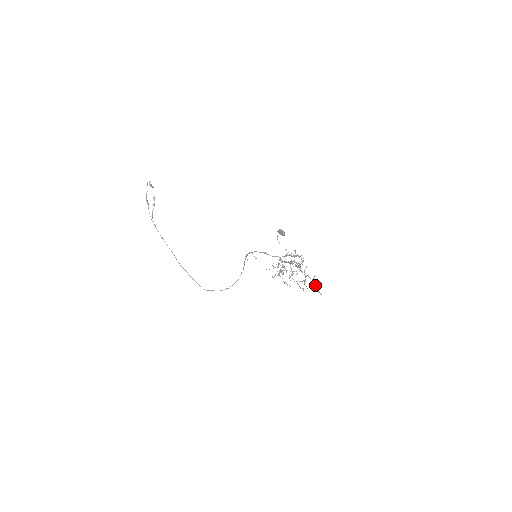
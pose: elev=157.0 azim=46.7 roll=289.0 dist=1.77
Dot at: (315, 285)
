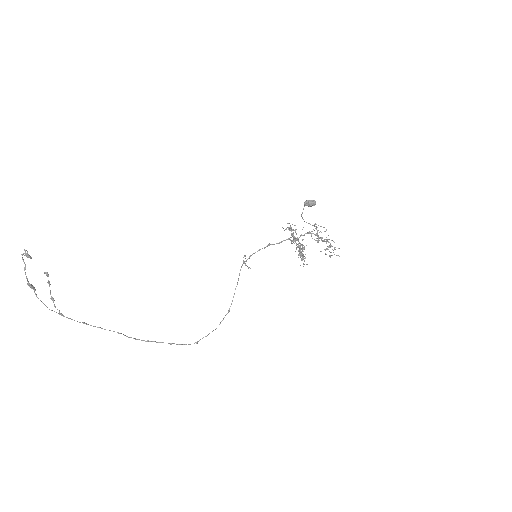
Dot at: occluded
